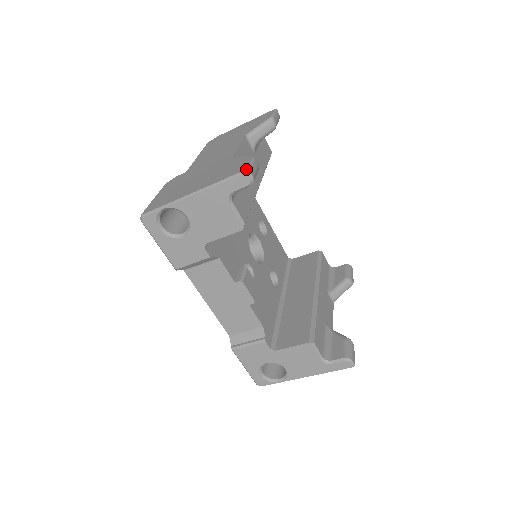
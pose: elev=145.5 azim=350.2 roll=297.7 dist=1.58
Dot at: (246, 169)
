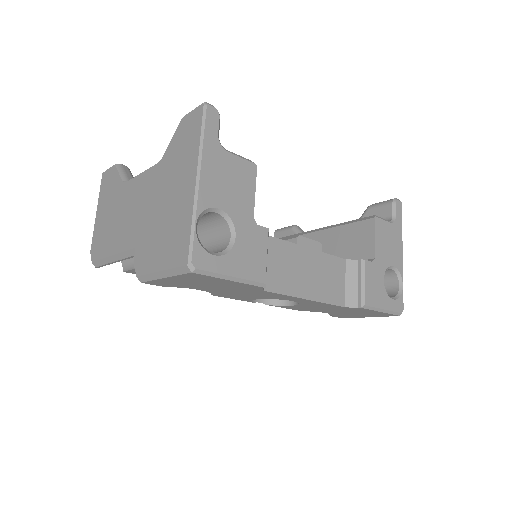
Dot at: (203, 103)
